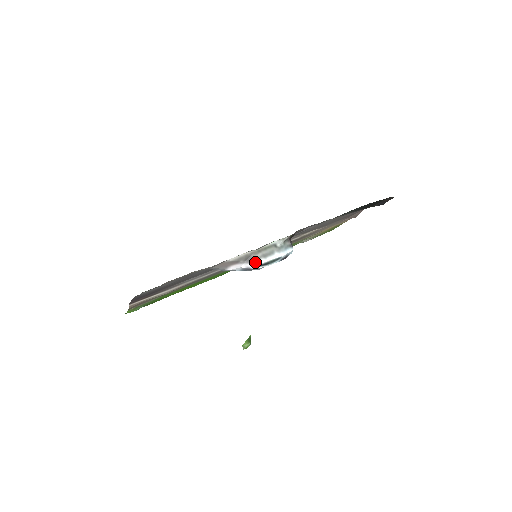
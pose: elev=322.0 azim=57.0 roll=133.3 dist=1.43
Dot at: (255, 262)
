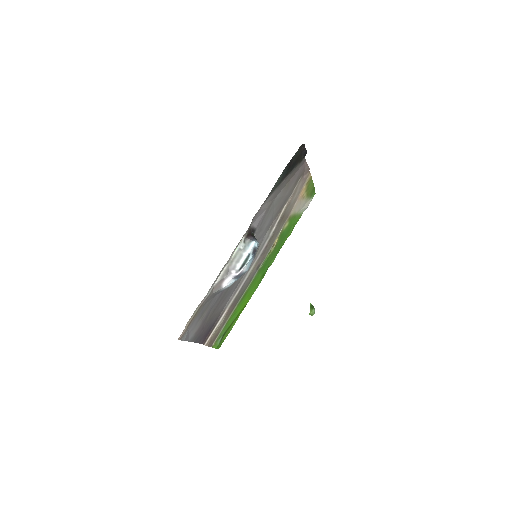
Dot at: (234, 270)
